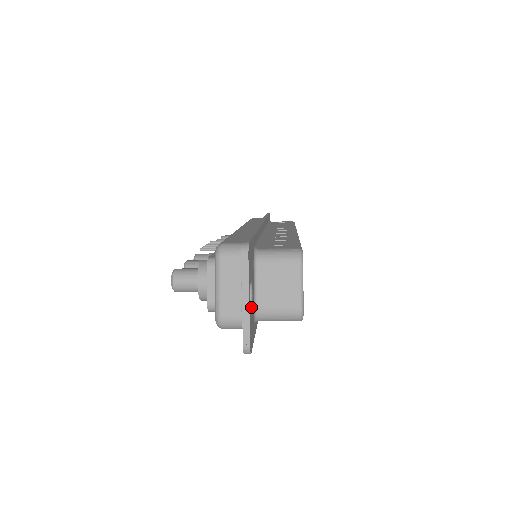
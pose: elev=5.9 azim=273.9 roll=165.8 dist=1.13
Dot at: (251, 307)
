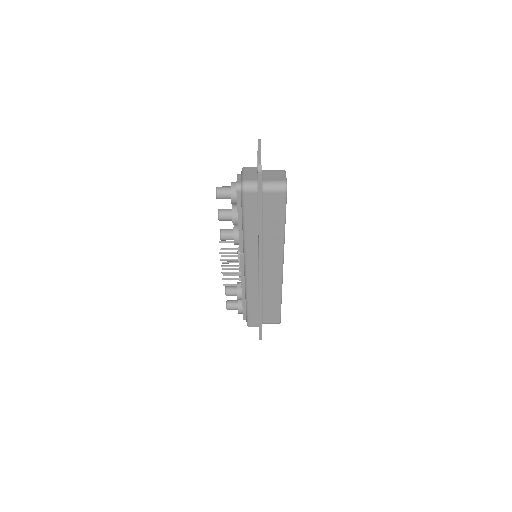
Dot at: occluded
